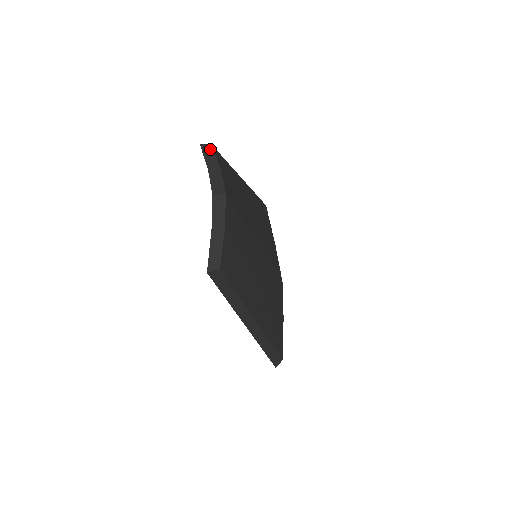
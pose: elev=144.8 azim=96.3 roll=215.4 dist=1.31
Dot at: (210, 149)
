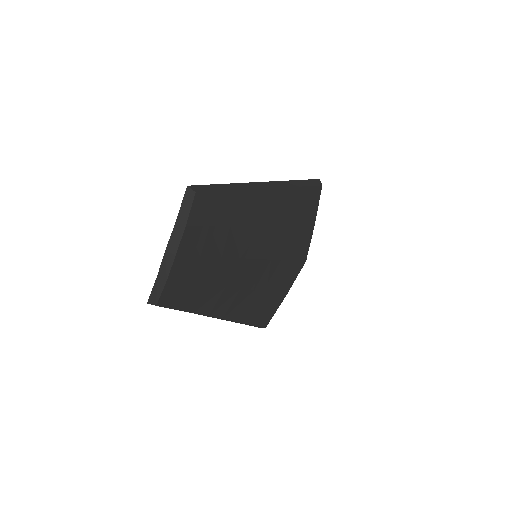
Dot at: (191, 197)
